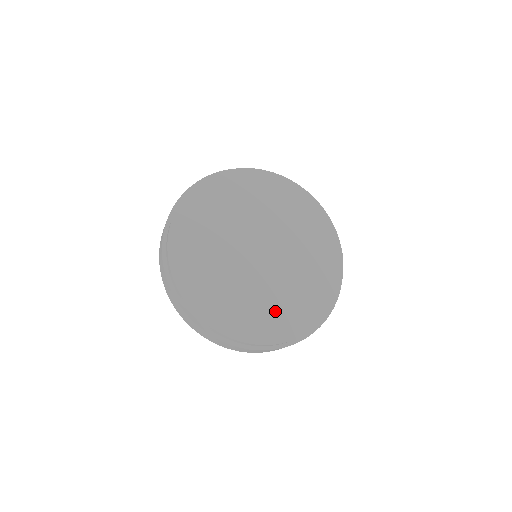
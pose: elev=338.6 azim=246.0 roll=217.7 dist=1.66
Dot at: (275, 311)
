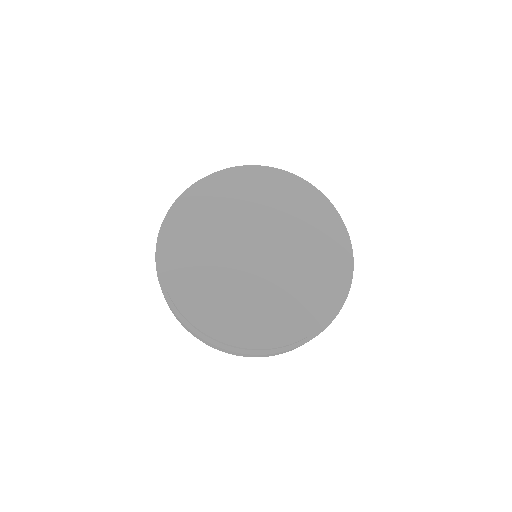
Dot at: (273, 313)
